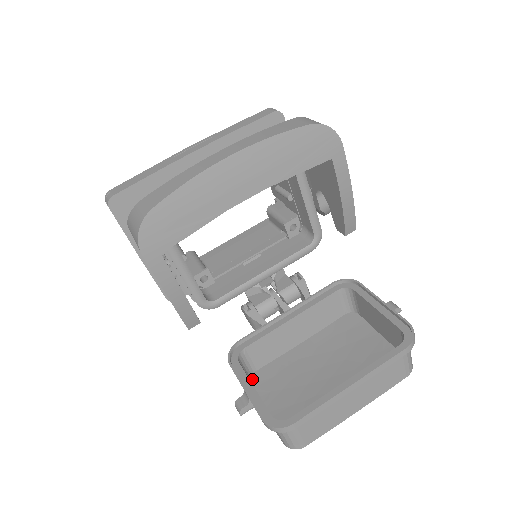
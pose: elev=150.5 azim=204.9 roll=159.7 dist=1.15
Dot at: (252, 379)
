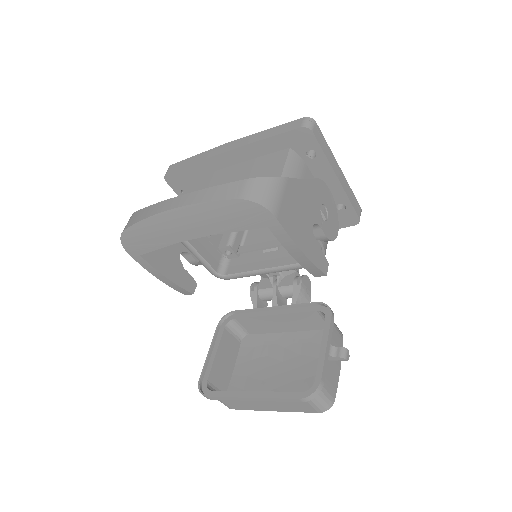
Dot at: (243, 339)
